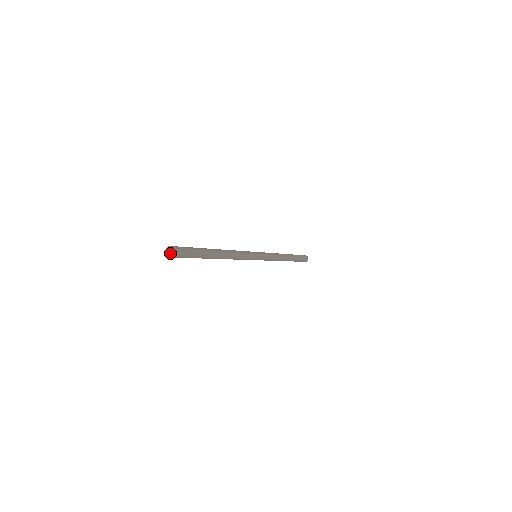
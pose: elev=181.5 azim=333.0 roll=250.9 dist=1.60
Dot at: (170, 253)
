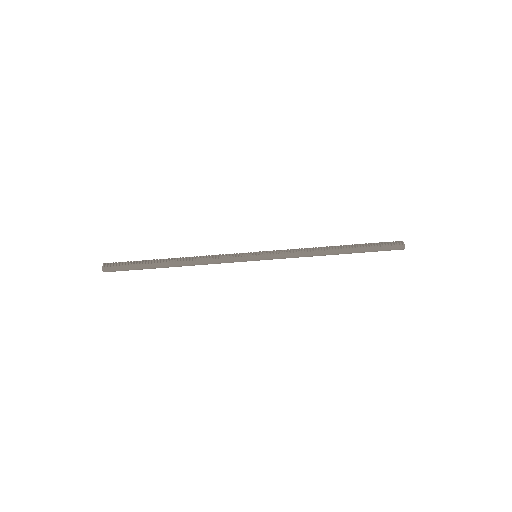
Dot at: (103, 269)
